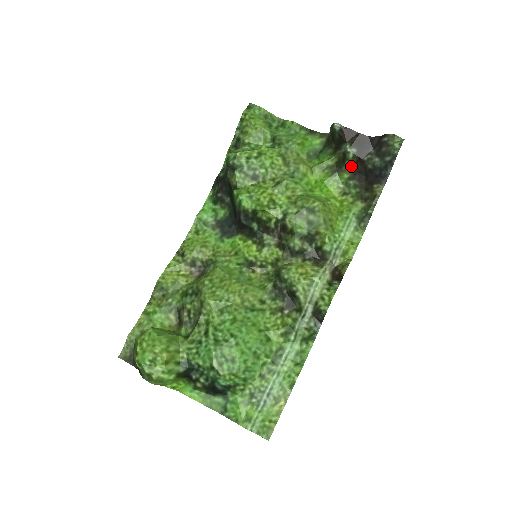
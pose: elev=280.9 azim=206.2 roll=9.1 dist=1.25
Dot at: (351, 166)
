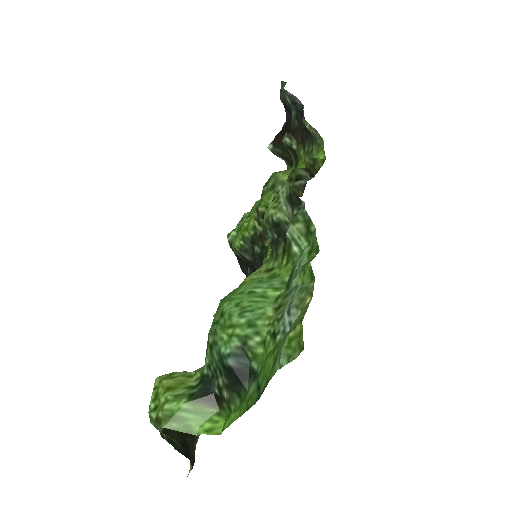
Dot at: (297, 144)
